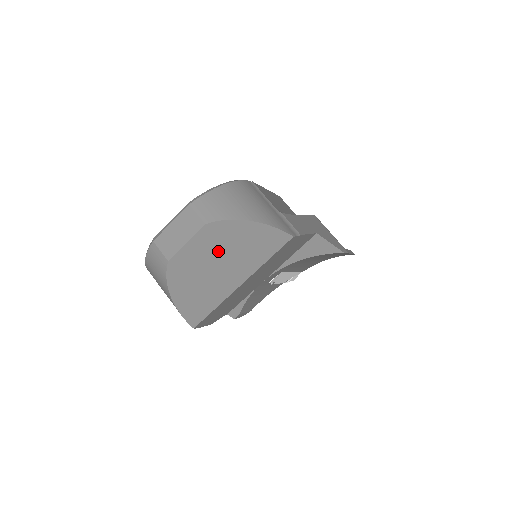
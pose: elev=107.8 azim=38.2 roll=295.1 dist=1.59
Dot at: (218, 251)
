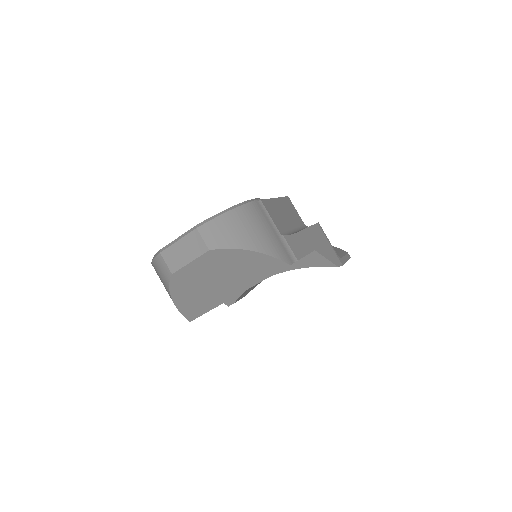
Dot at: (219, 270)
